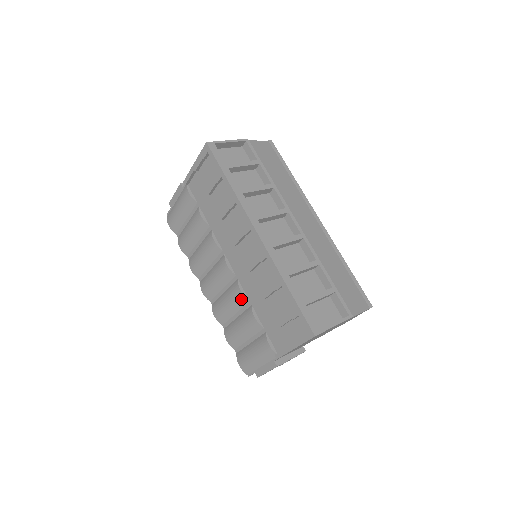
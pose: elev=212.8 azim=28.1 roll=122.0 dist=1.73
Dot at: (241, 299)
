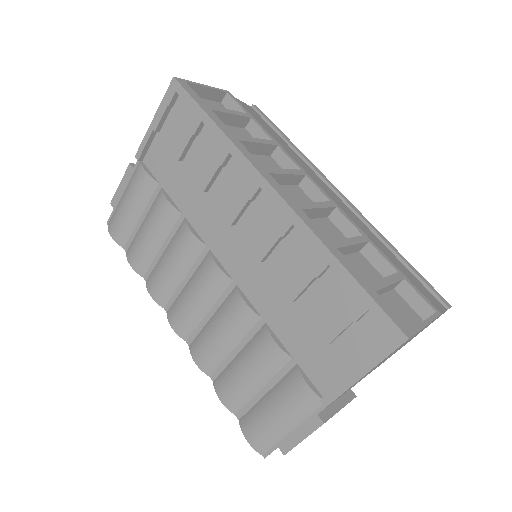
Dot at: (246, 316)
